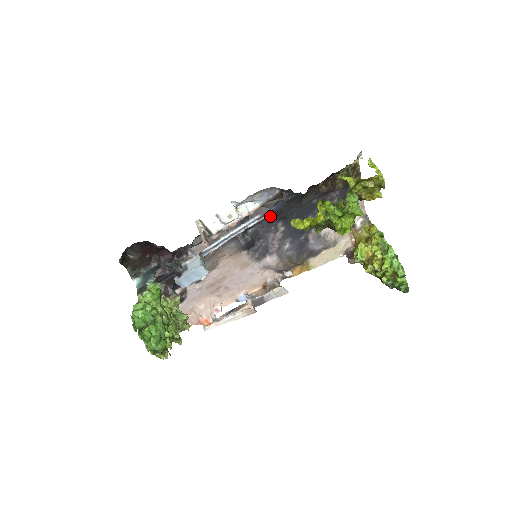
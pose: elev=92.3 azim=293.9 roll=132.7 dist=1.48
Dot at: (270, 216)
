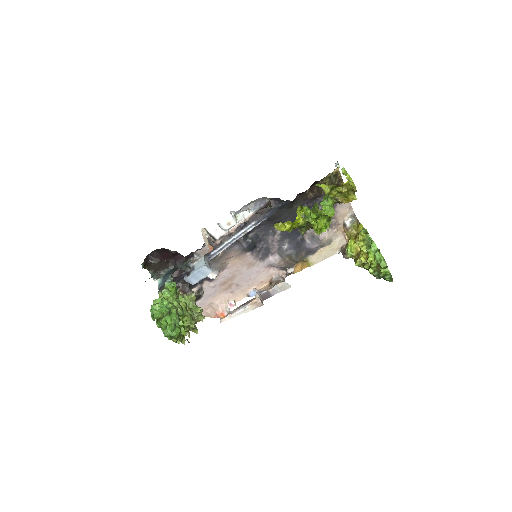
Dot at: (266, 221)
